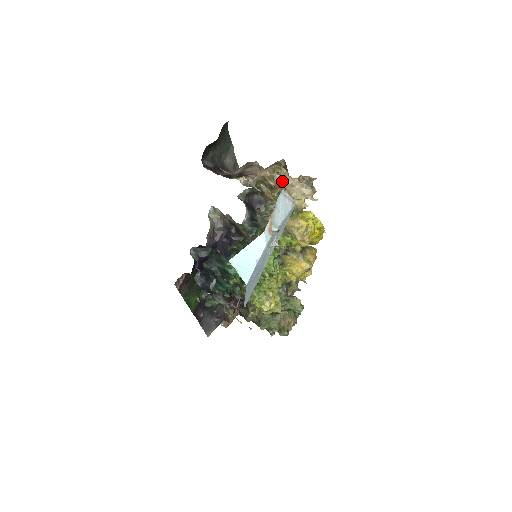
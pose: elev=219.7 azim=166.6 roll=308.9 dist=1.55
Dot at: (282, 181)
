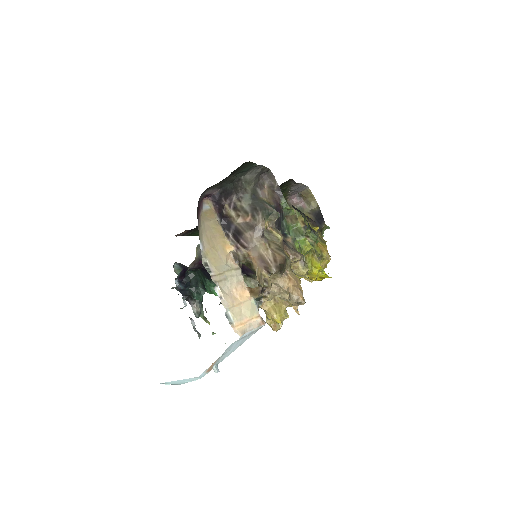
Dot at: occluded
